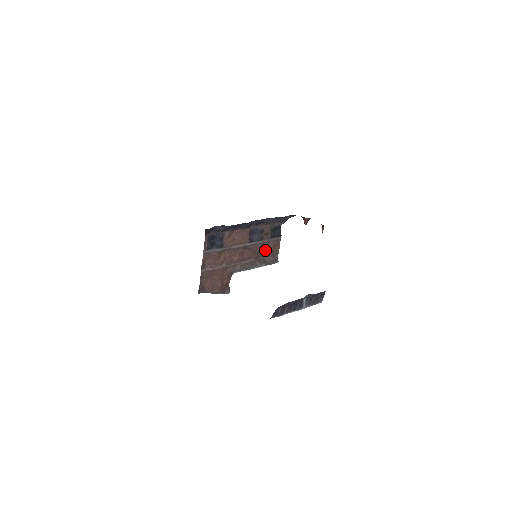
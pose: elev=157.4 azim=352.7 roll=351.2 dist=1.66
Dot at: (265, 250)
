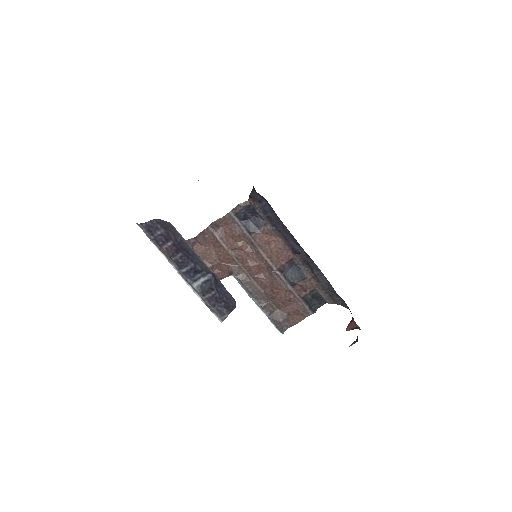
Dot at: (284, 301)
